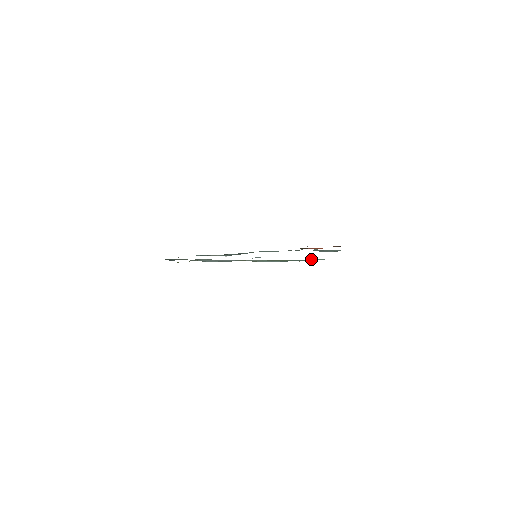
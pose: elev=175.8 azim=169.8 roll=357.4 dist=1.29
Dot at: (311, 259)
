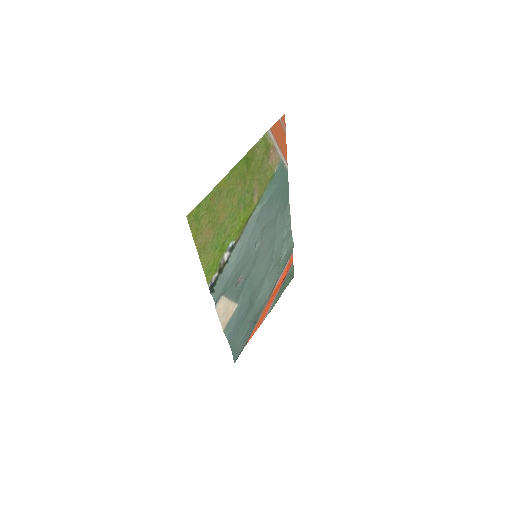
Dot at: (275, 167)
